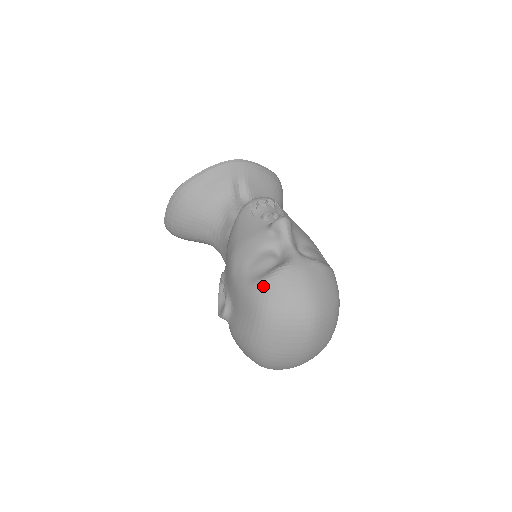
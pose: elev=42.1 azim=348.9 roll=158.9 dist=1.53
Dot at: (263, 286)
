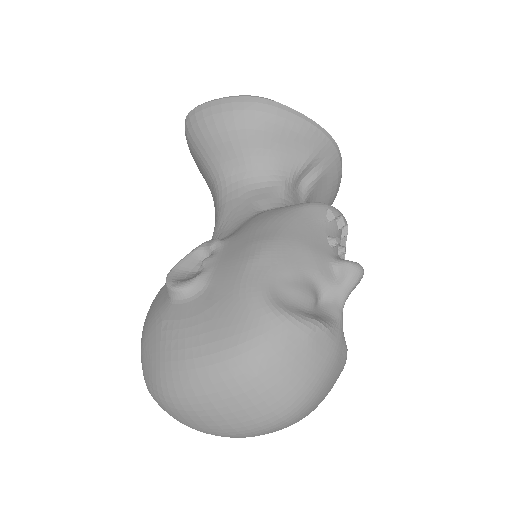
Dot at: (284, 324)
